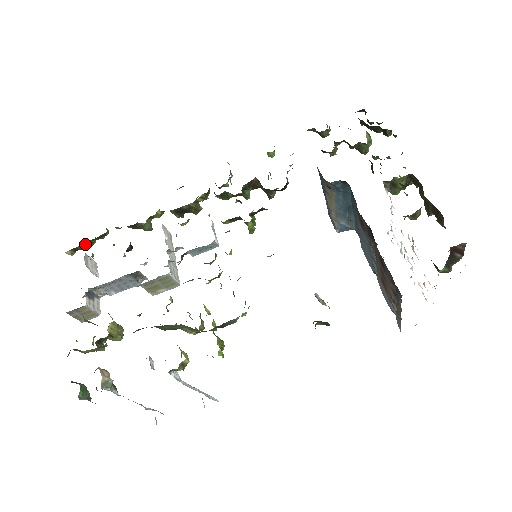
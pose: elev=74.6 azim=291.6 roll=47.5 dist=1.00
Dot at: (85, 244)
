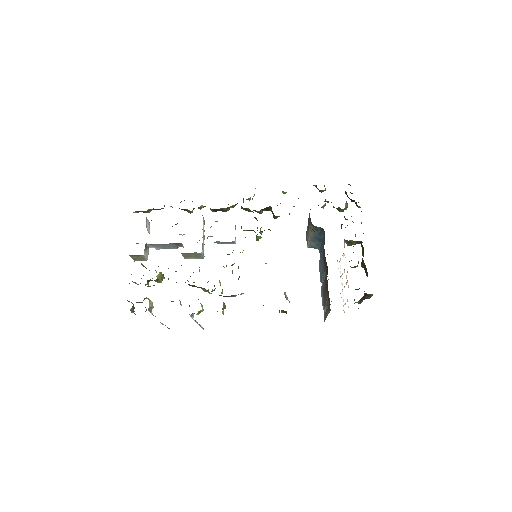
Dot at: (147, 211)
